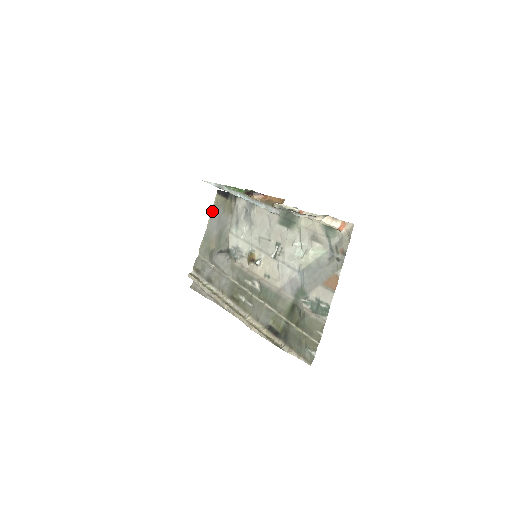
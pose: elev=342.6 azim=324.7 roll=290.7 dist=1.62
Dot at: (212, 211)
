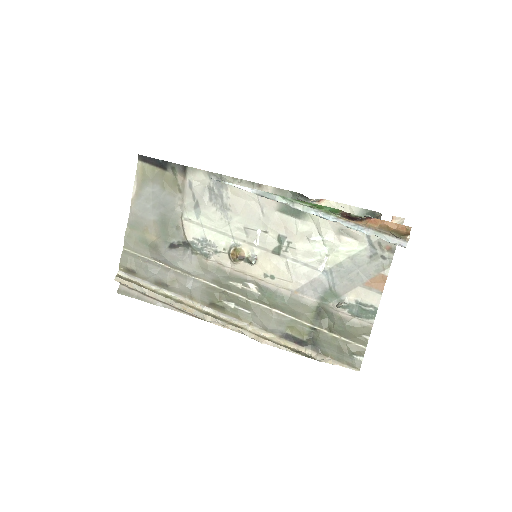
Dot at: (136, 186)
